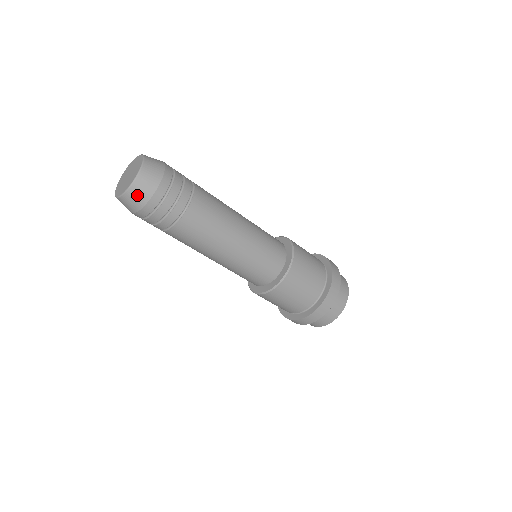
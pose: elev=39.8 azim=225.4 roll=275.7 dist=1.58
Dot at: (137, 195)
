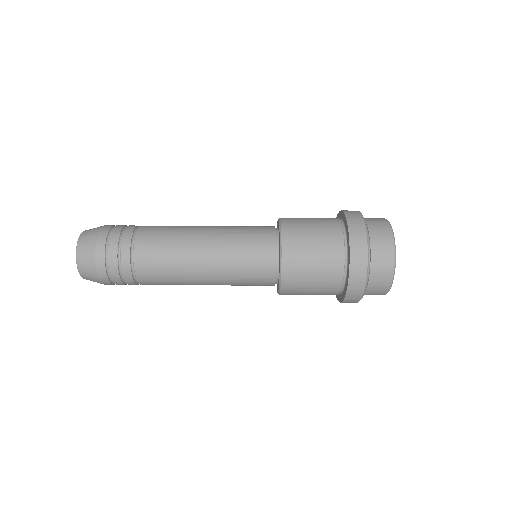
Dot at: (87, 272)
